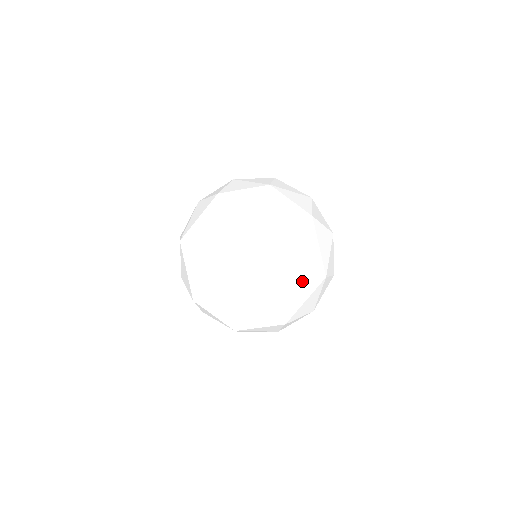
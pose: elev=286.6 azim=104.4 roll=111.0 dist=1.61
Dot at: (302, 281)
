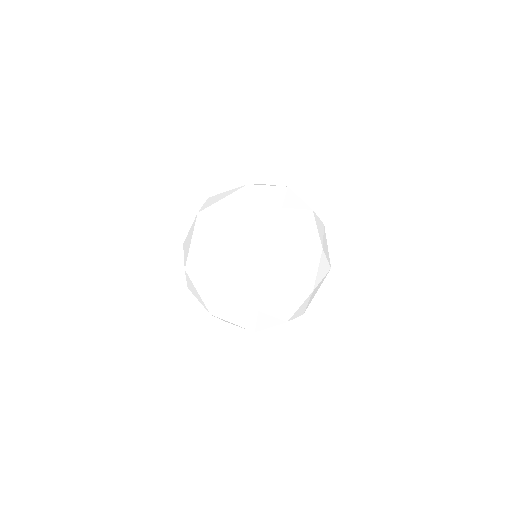
Dot at: (233, 294)
